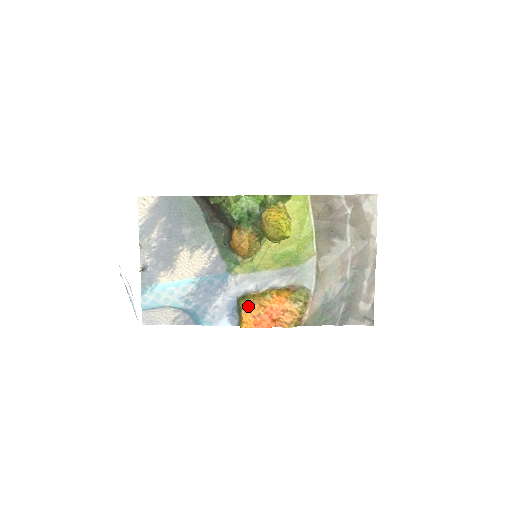
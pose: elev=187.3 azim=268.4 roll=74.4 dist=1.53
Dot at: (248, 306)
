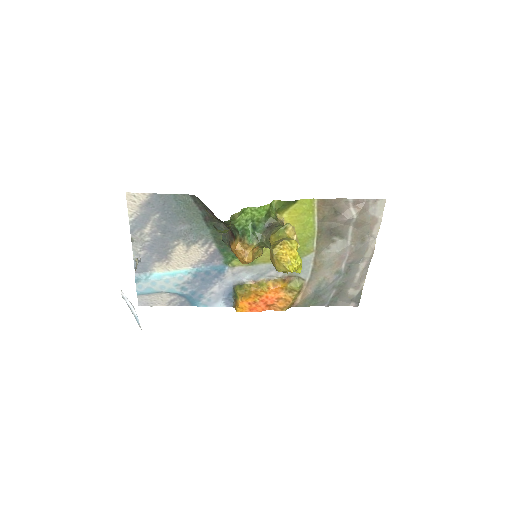
Dot at: (245, 296)
